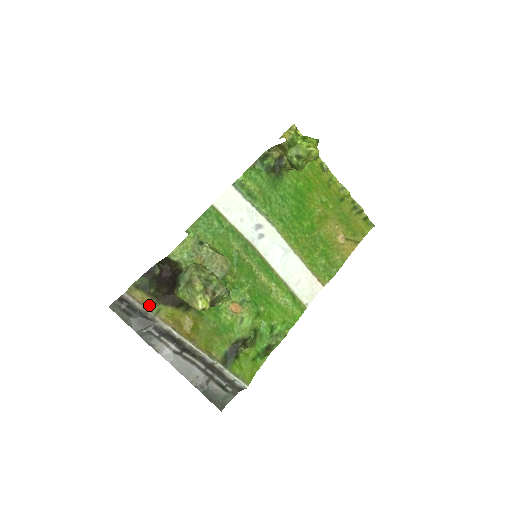
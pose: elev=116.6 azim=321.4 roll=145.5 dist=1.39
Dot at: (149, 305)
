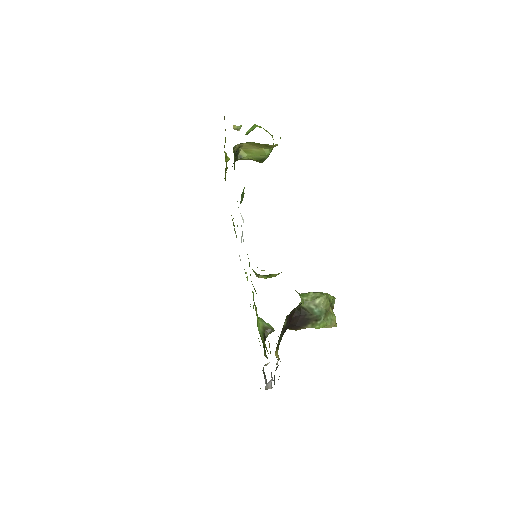
Dot at: occluded
